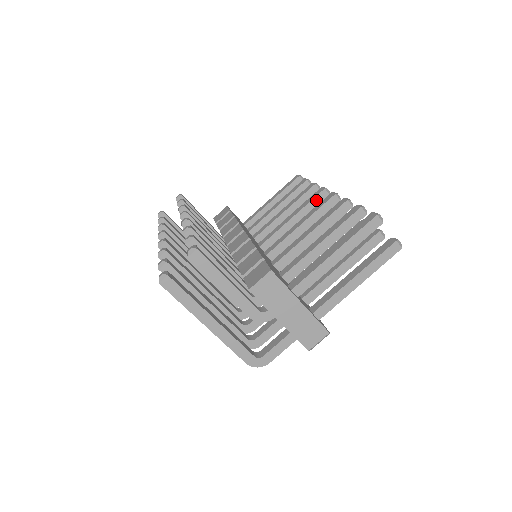
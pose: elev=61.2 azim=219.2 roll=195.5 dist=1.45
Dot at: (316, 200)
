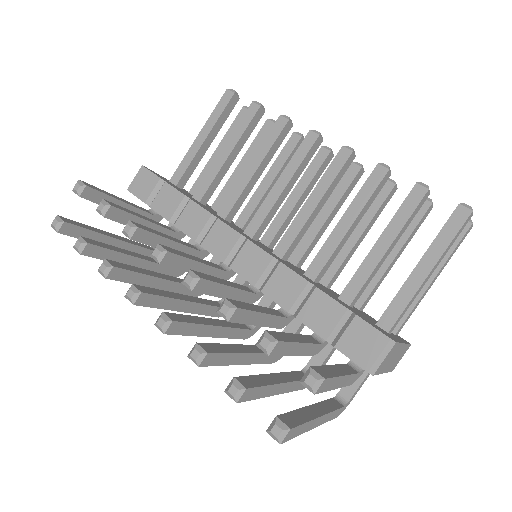
Dot at: (310, 153)
